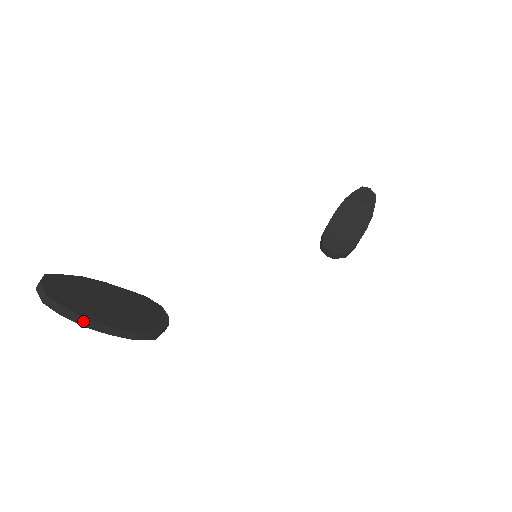
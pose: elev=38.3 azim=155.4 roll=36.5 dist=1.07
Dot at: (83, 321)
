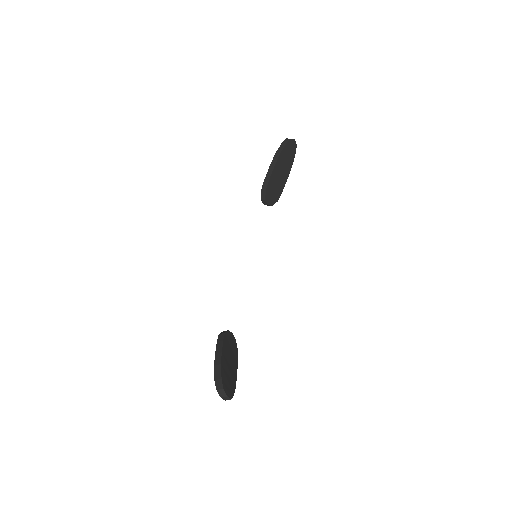
Dot at: occluded
